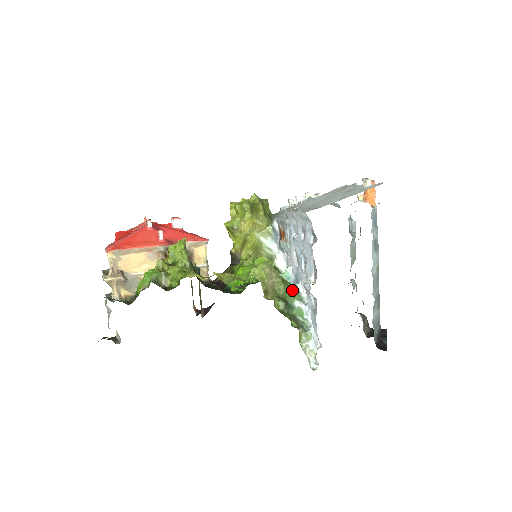
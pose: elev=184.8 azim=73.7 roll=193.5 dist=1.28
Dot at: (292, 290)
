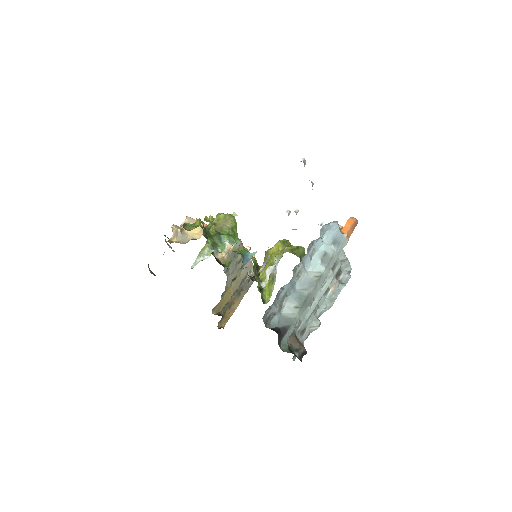
Dot at: (233, 237)
